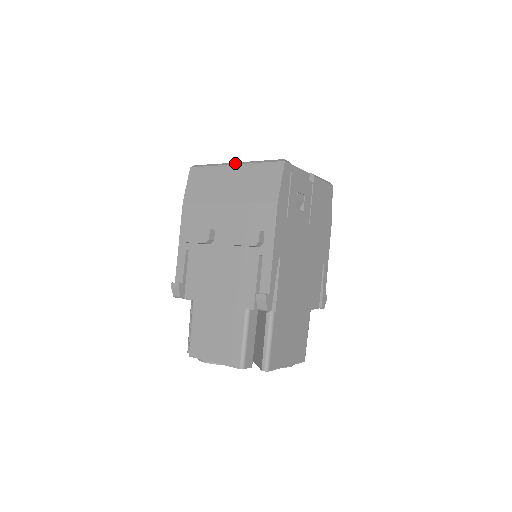
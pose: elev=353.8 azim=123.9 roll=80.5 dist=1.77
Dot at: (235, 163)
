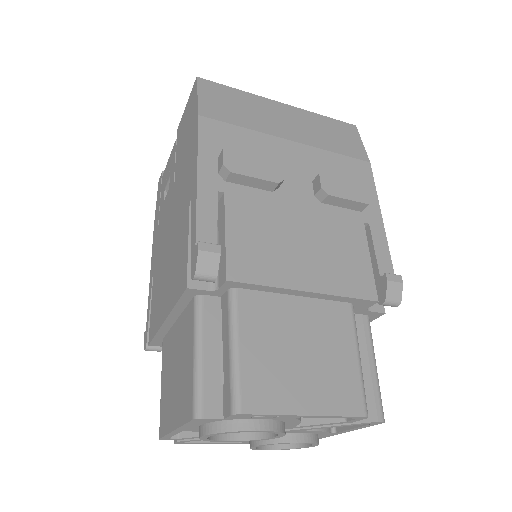
Dot at: occluded
